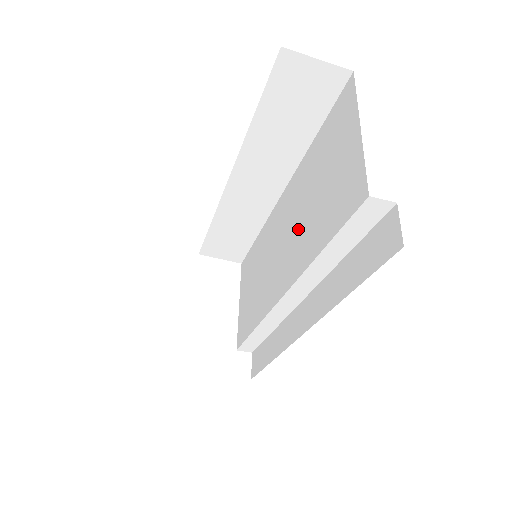
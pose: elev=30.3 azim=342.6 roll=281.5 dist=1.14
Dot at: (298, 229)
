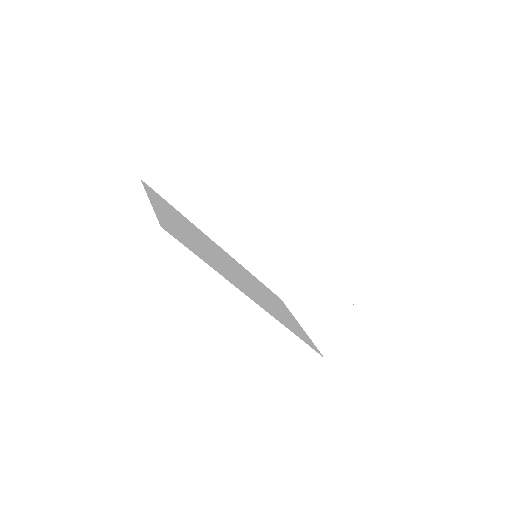
Dot at: occluded
